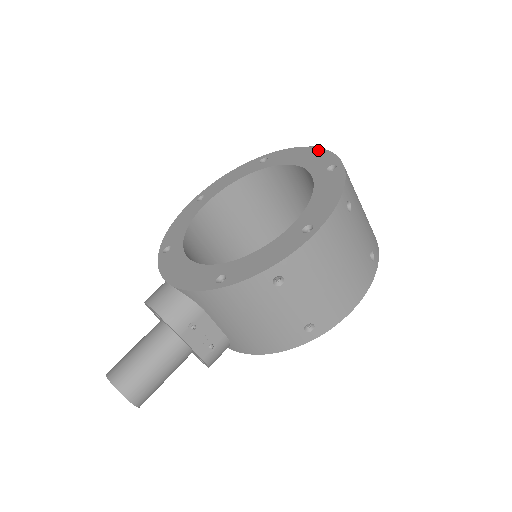
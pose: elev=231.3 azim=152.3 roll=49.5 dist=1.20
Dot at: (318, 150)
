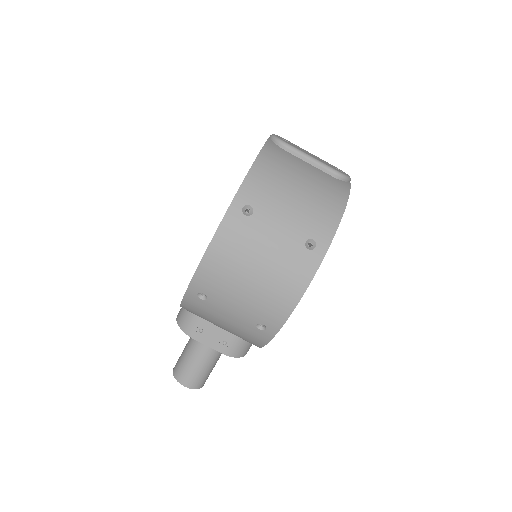
Dot at: occluded
